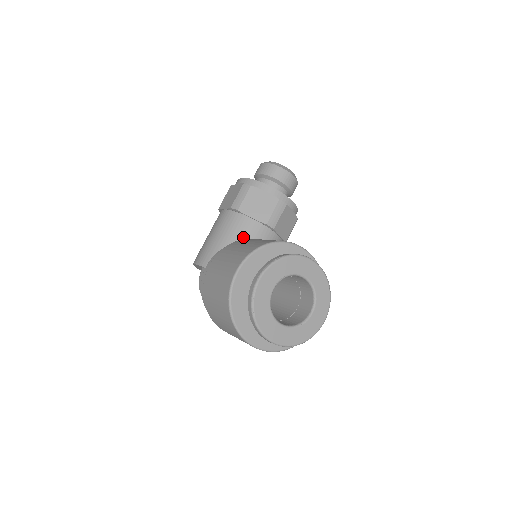
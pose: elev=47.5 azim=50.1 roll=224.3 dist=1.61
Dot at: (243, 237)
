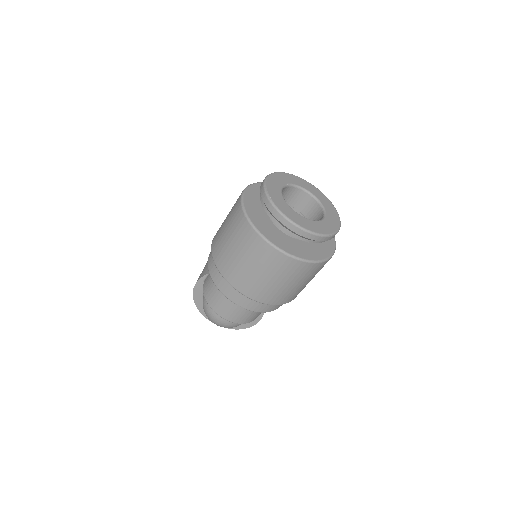
Dot at: occluded
